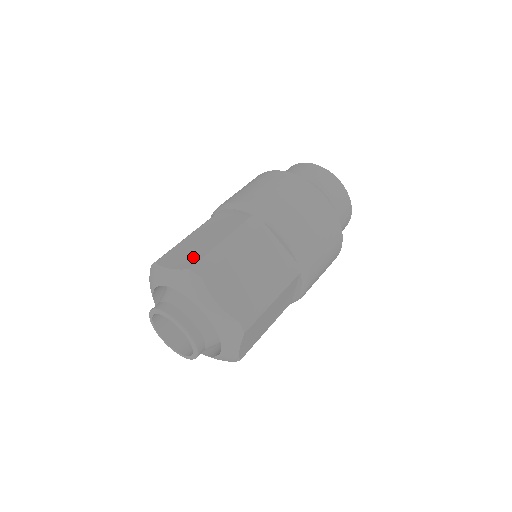
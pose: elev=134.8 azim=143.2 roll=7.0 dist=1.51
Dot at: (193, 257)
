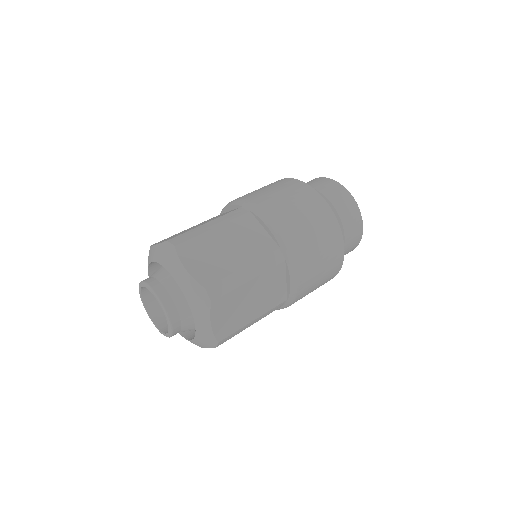
Dot at: (212, 271)
